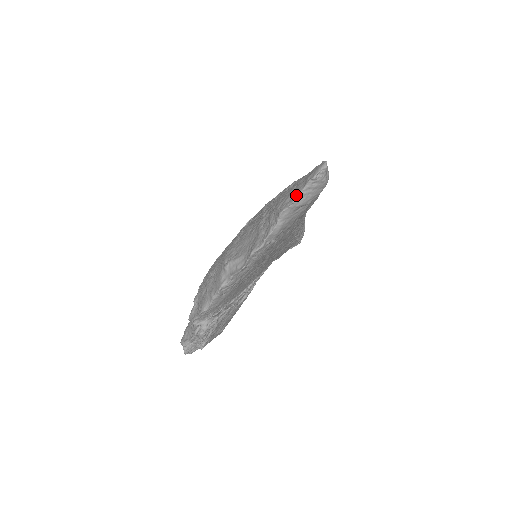
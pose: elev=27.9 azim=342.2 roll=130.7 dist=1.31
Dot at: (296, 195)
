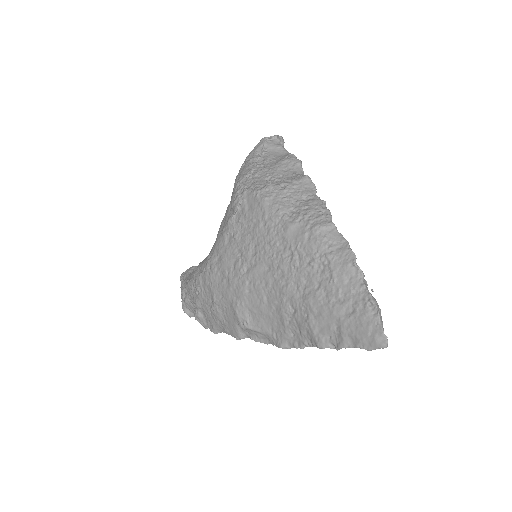
Dot at: occluded
